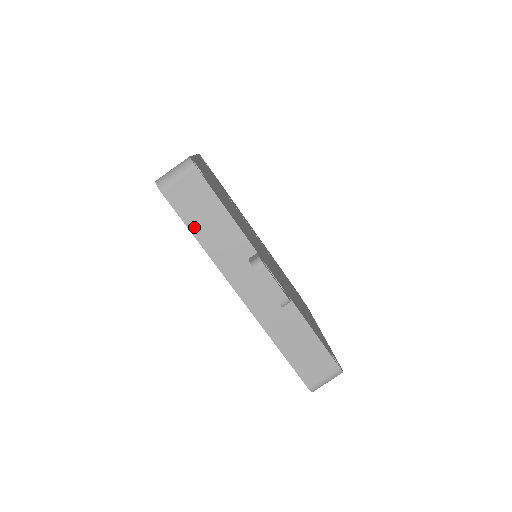
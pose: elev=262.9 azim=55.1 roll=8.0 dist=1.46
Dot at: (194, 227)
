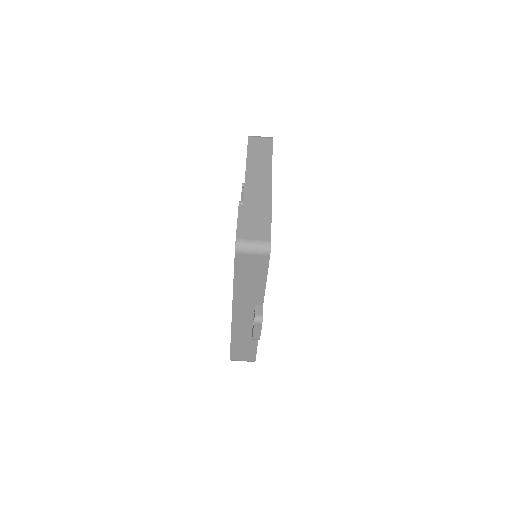
Dot at: (238, 277)
